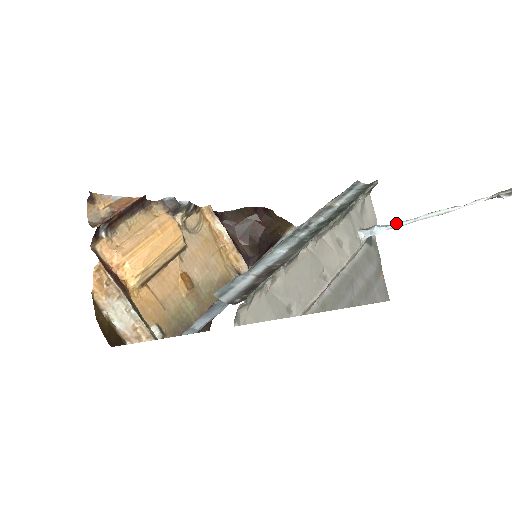
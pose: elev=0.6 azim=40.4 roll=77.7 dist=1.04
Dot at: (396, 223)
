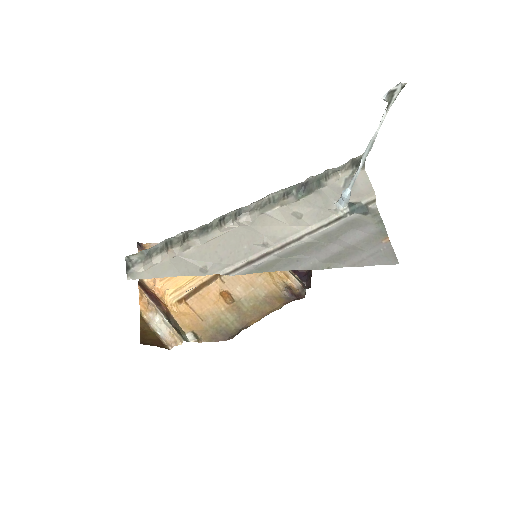
Dot at: (352, 179)
